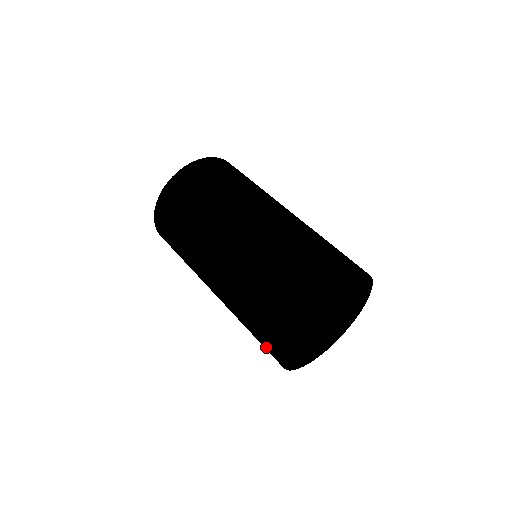
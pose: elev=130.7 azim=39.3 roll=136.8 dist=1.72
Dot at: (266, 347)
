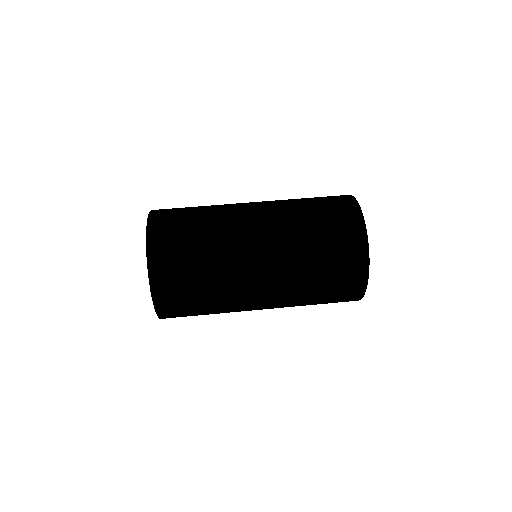
Dot at: (345, 292)
